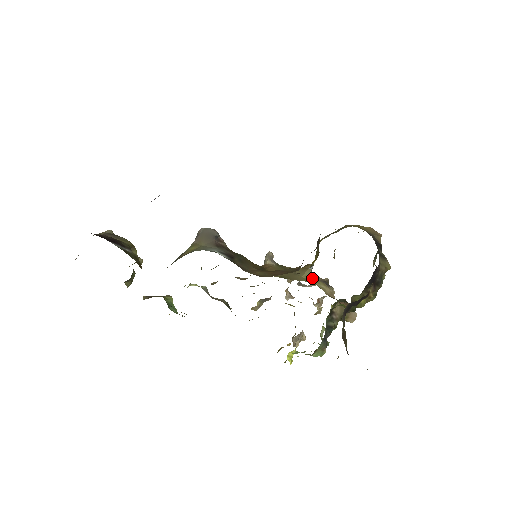
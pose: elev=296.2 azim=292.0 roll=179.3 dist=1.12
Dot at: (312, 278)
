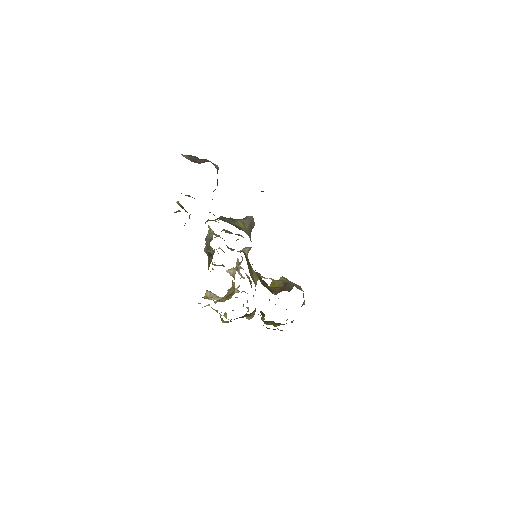
Dot at: (256, 284)
